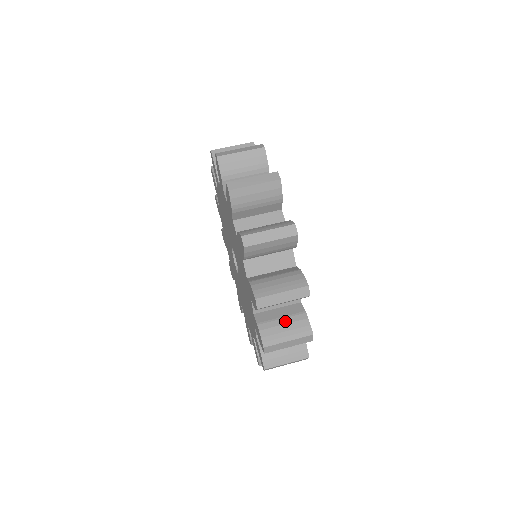
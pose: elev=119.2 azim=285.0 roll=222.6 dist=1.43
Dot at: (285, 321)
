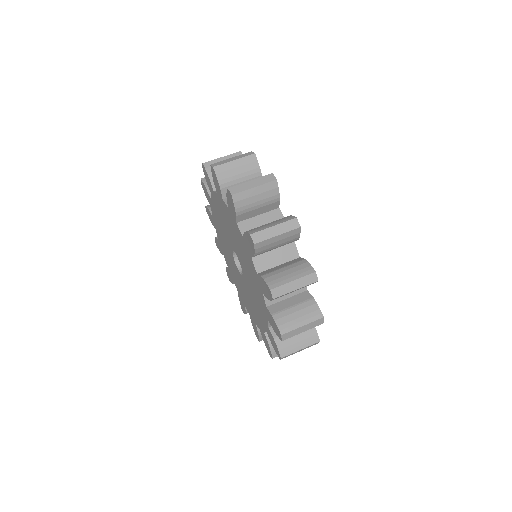
Dot at: occluded
